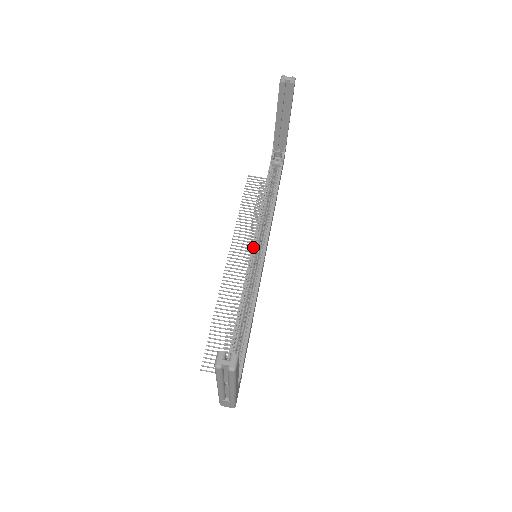
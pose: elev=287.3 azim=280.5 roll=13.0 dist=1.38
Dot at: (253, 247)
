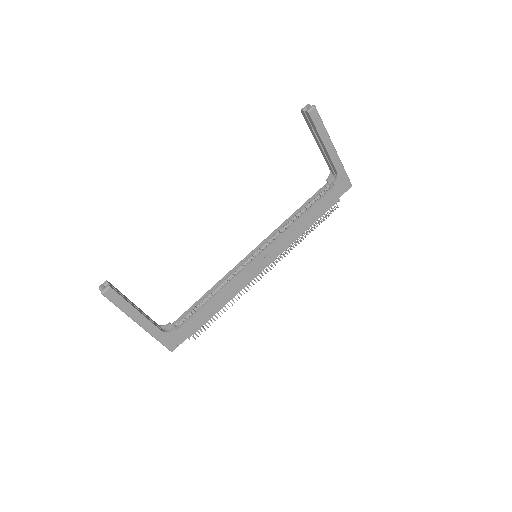
Dot at: (257, 248)
